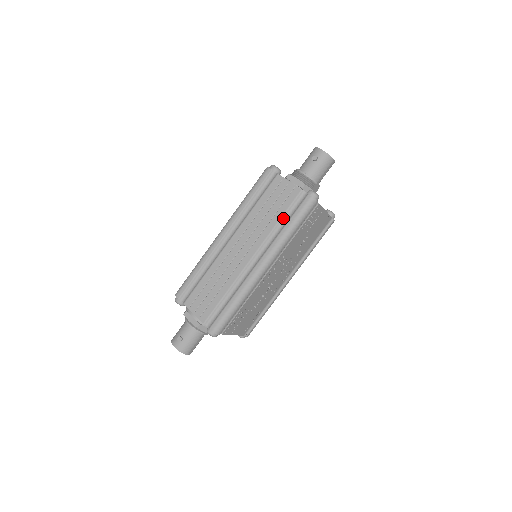
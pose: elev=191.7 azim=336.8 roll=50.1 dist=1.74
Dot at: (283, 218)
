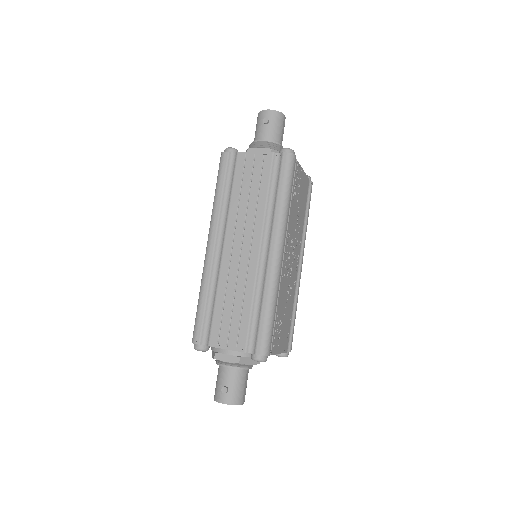
Dot at: (270, 191)
